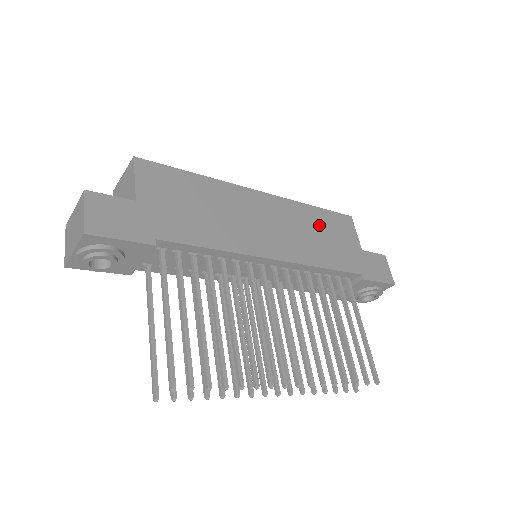
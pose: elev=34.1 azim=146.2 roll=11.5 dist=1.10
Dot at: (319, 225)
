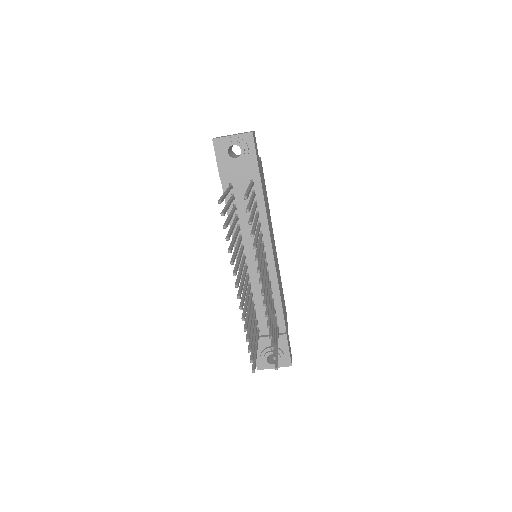
Dot at: occluded
